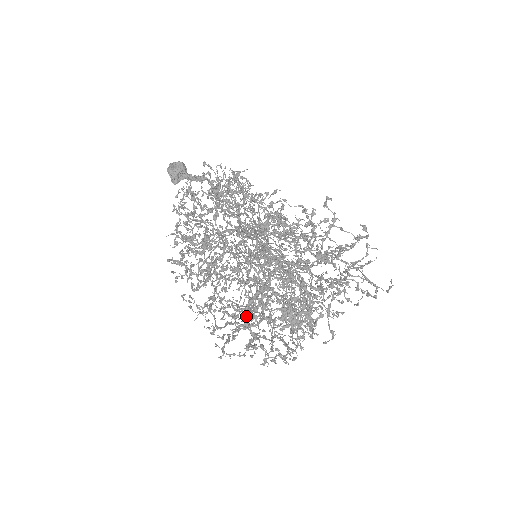
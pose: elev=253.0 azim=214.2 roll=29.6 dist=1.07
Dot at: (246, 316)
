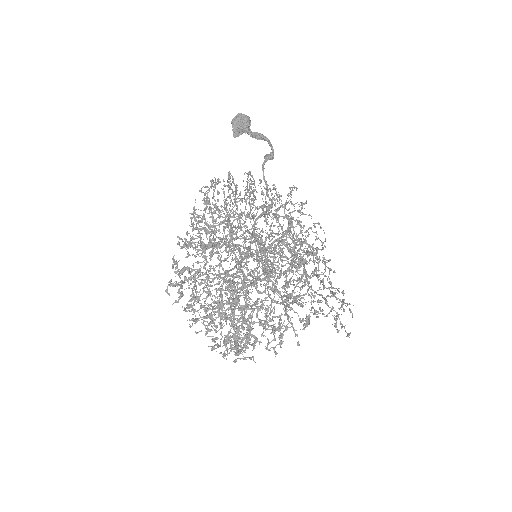
Dot at: occluded
